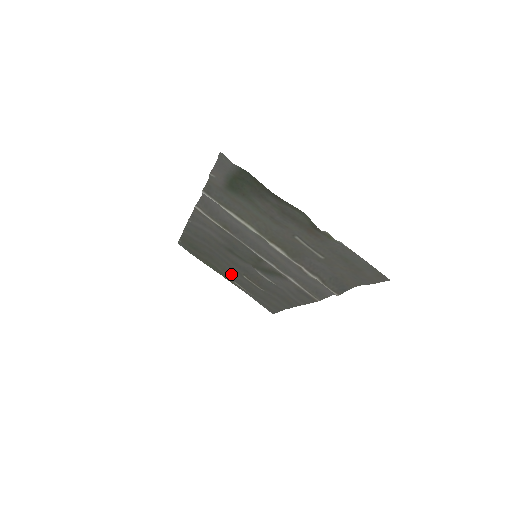
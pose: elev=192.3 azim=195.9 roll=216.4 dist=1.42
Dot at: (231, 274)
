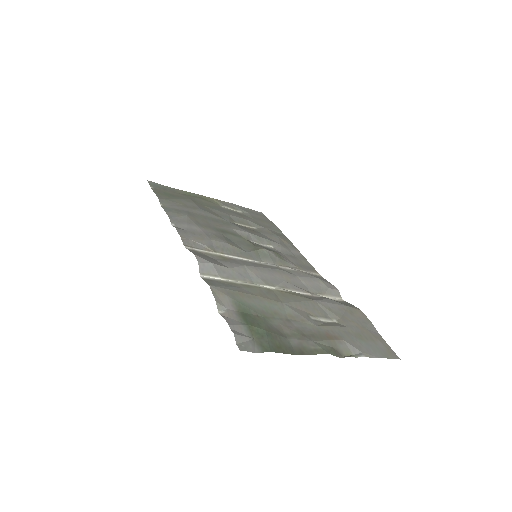
Dot at: (217, 208)
